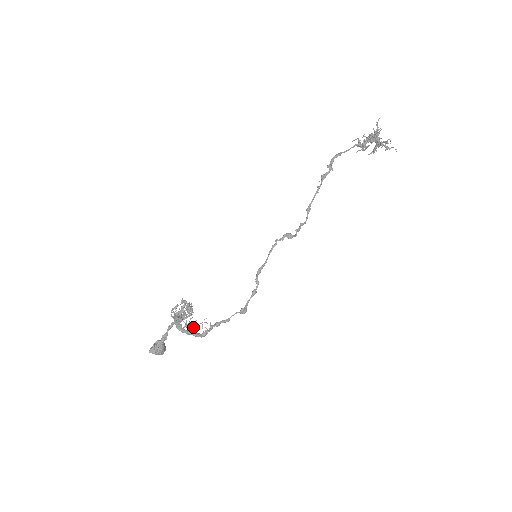
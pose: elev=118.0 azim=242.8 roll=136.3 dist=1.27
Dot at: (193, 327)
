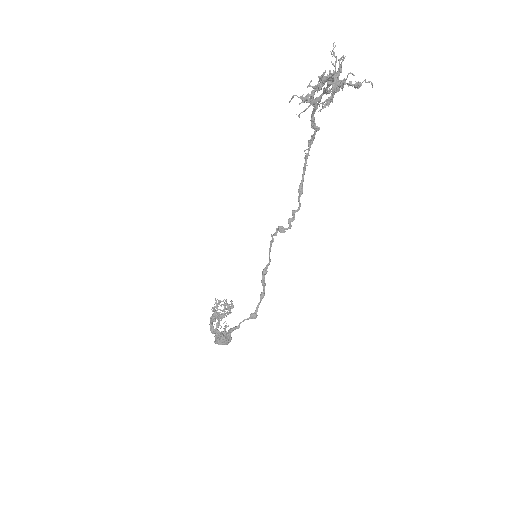
Dot at: (217, 331)
